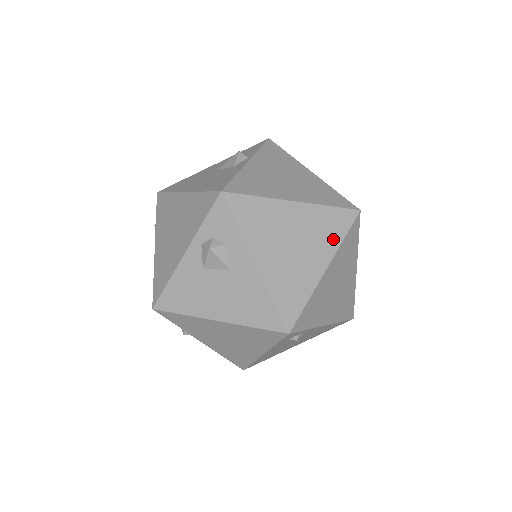
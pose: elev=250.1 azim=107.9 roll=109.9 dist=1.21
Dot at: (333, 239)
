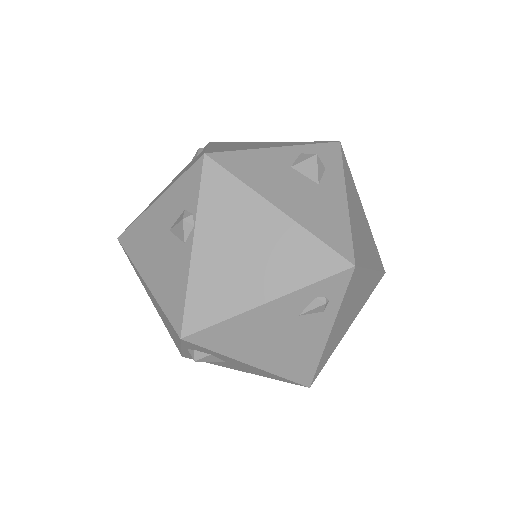
Dot at: (376, 261)
